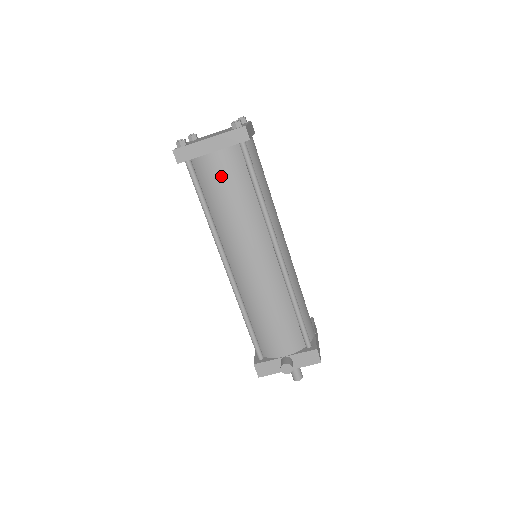
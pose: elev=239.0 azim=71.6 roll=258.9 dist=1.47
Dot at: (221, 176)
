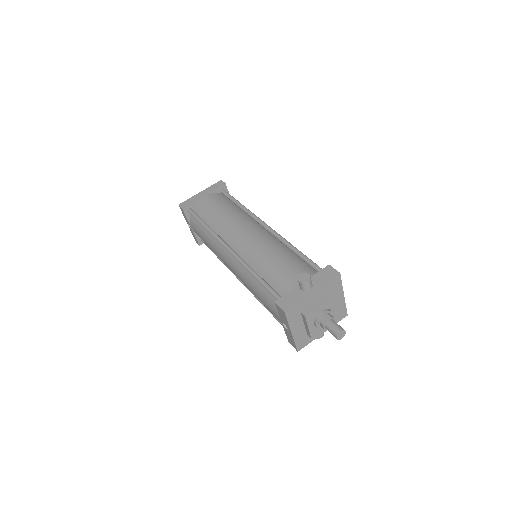
Dot at: (212, 203)
